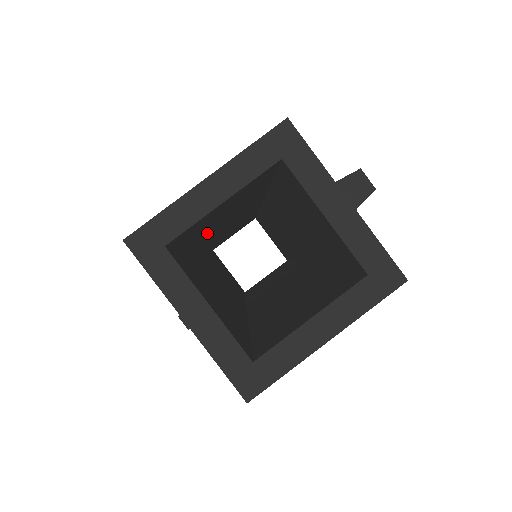
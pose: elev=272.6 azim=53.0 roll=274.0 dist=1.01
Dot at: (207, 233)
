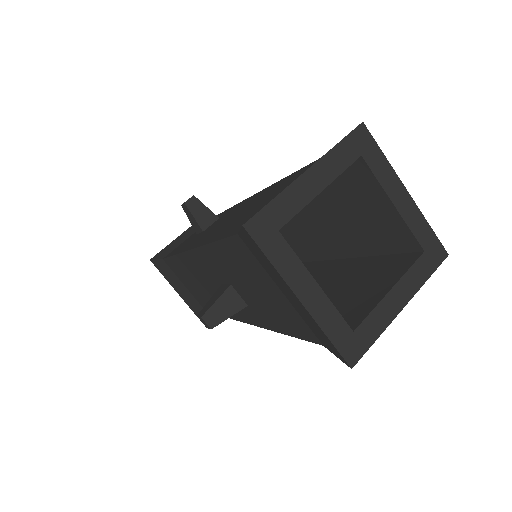
Dot at: occluded
